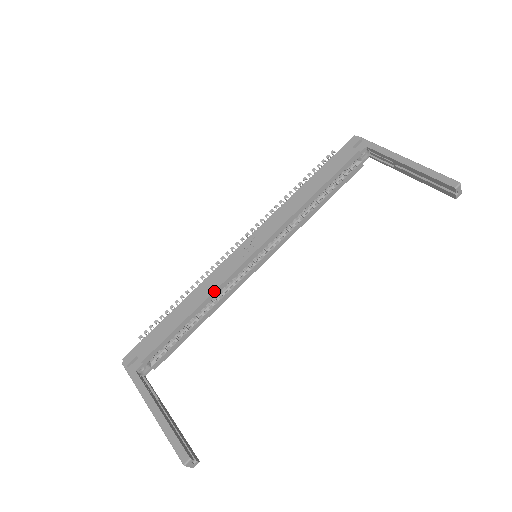
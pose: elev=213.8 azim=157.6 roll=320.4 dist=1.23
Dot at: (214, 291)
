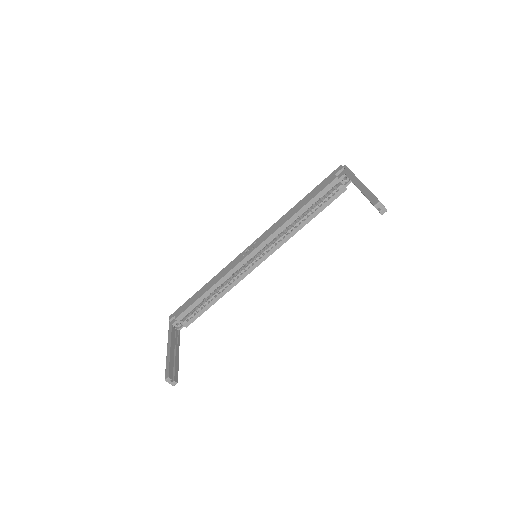
Dot at: (222, 277)
